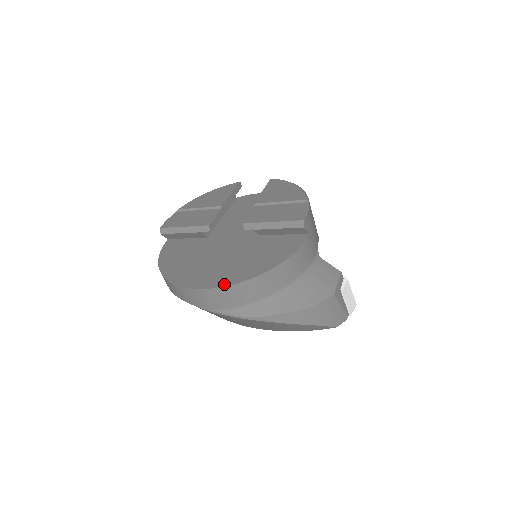
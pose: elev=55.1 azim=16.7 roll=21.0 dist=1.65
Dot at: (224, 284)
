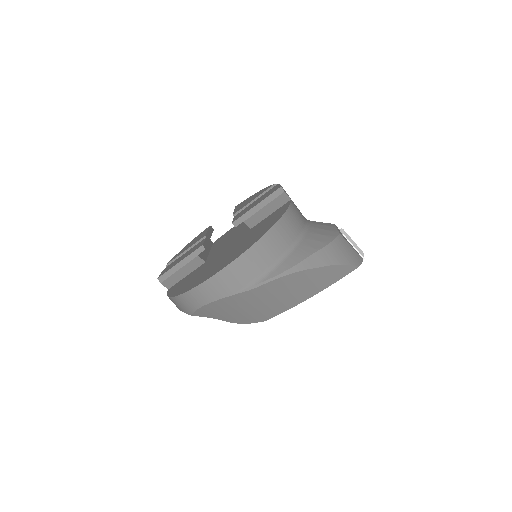
Dot at: (242, 252)
